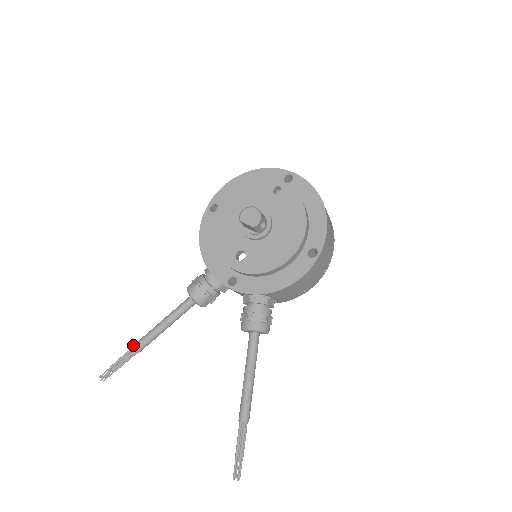
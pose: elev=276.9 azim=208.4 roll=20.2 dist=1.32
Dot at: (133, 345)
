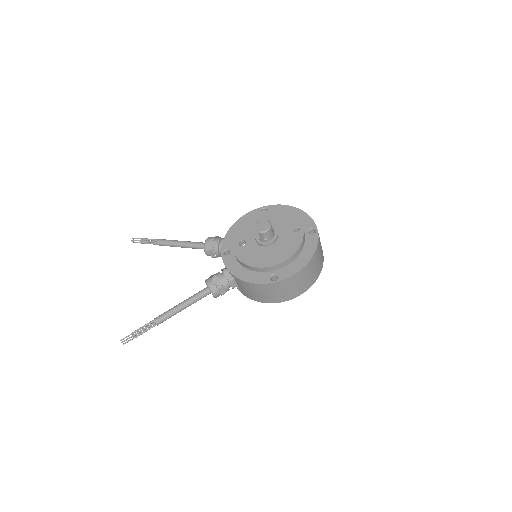
Dot at: (160, 239)
